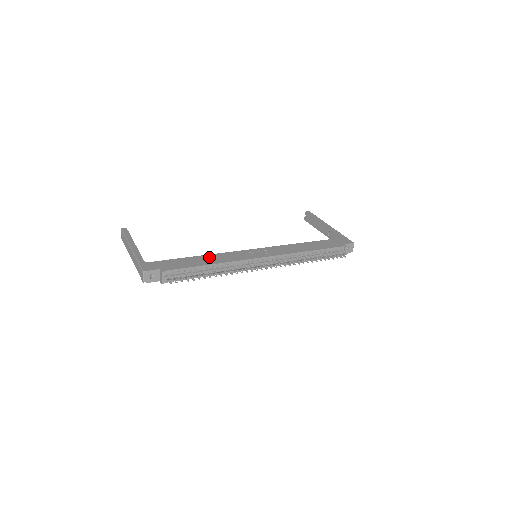
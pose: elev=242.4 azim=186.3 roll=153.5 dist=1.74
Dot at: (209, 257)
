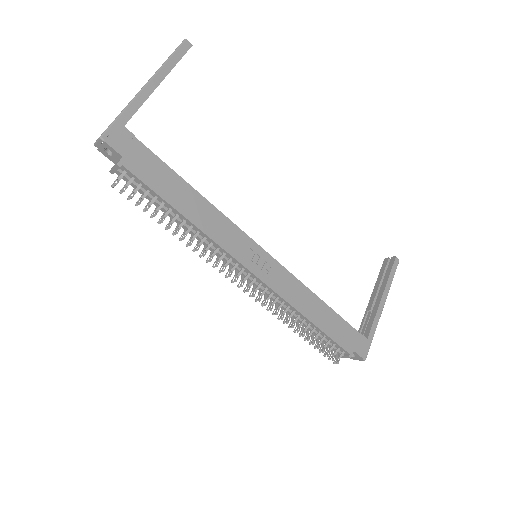
Dot at: (201, 204)
